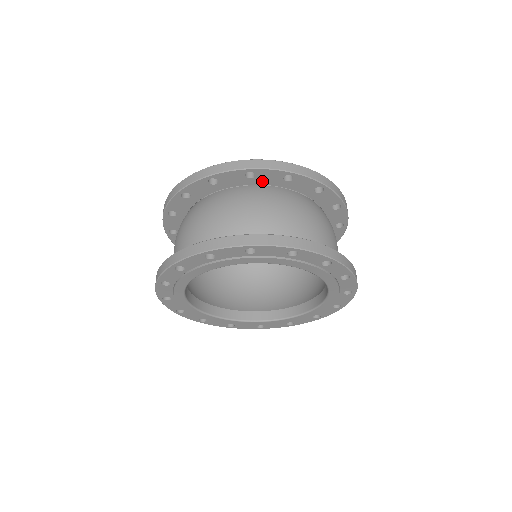
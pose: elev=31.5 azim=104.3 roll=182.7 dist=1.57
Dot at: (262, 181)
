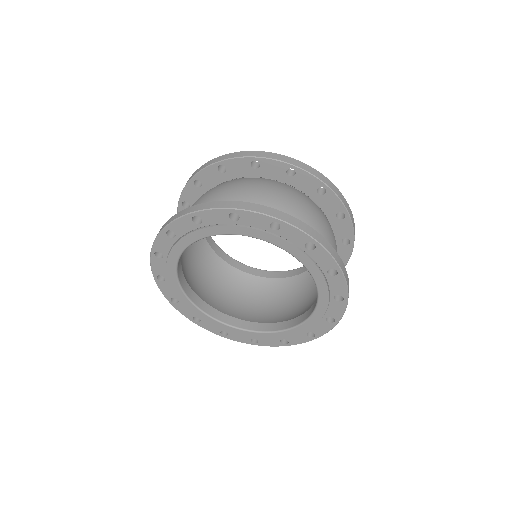
Dot at: (266, 173)
